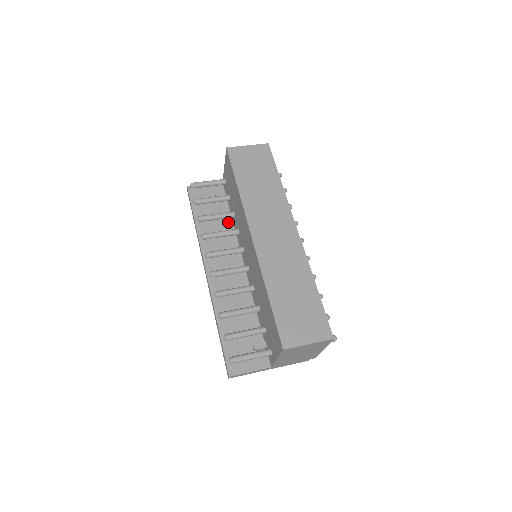
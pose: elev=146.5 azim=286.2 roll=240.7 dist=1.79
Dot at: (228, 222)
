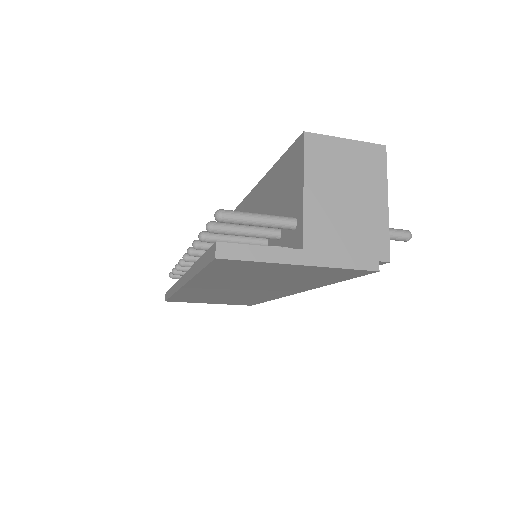
Dot at: occluded
